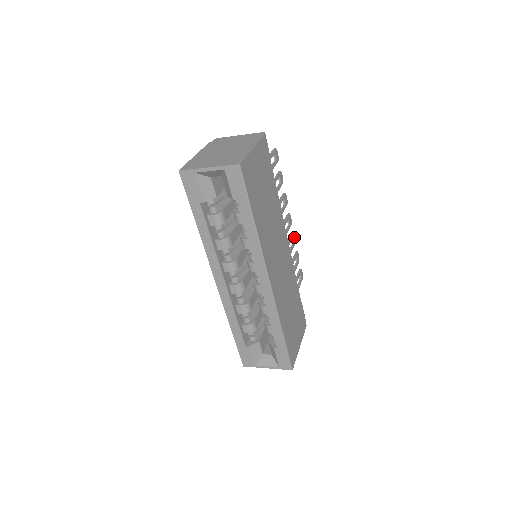
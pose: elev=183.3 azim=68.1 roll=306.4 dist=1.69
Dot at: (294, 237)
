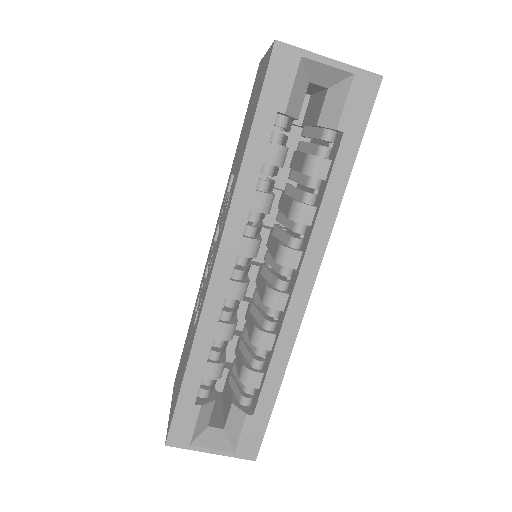
Dot at: occluded
